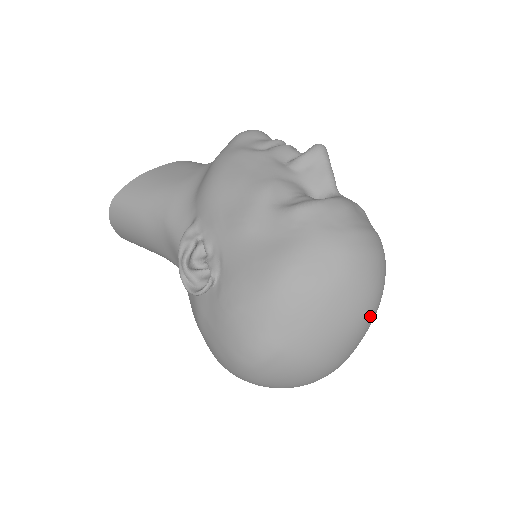
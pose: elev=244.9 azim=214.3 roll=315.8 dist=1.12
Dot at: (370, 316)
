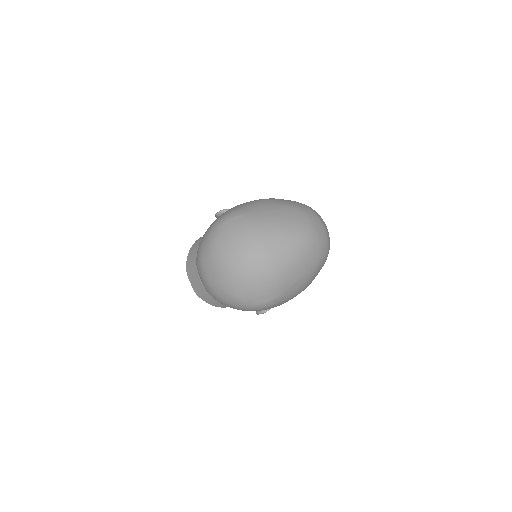
Dot at: (302, 236)
